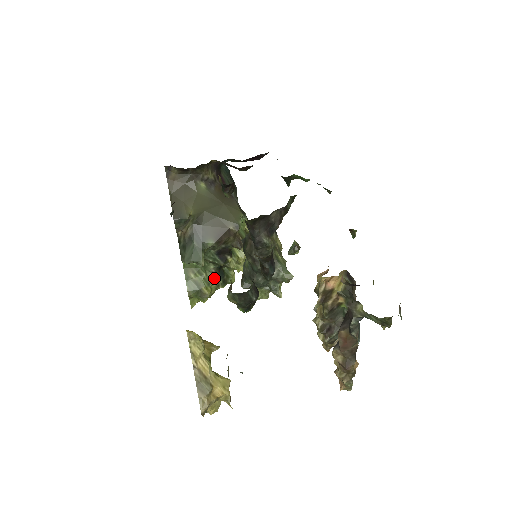
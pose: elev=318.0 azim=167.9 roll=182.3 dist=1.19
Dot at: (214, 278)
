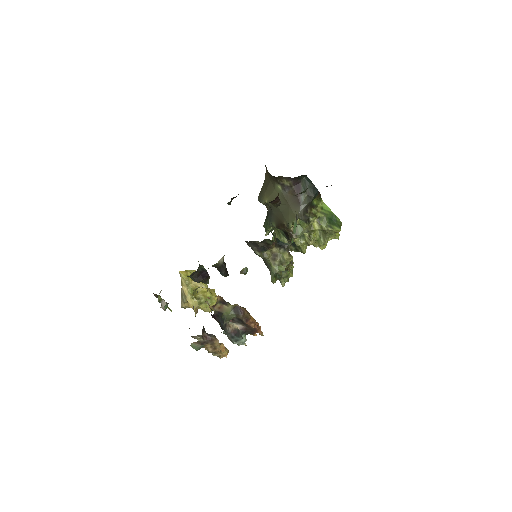
Dot at: occluded
